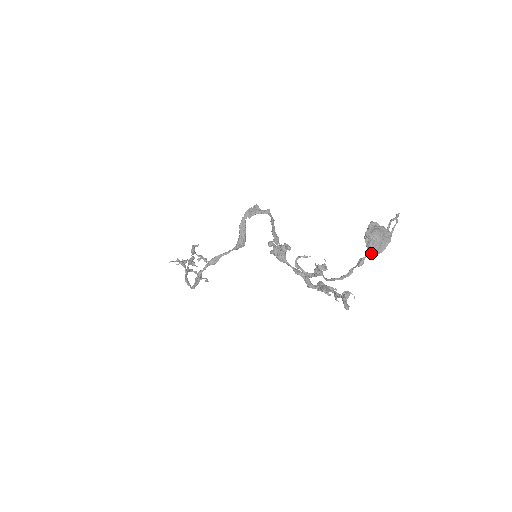
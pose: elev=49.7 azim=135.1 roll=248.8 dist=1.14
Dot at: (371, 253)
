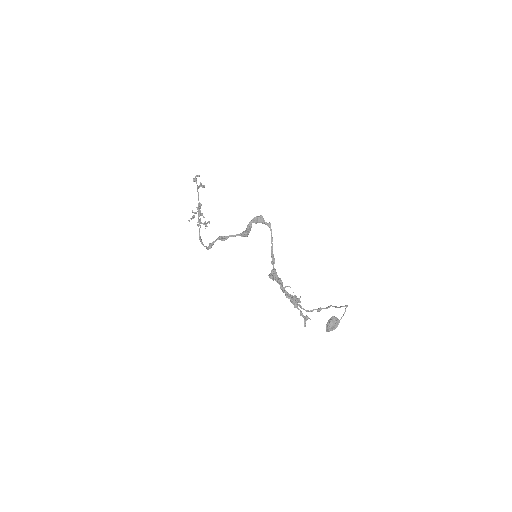
Dot at: occluded
